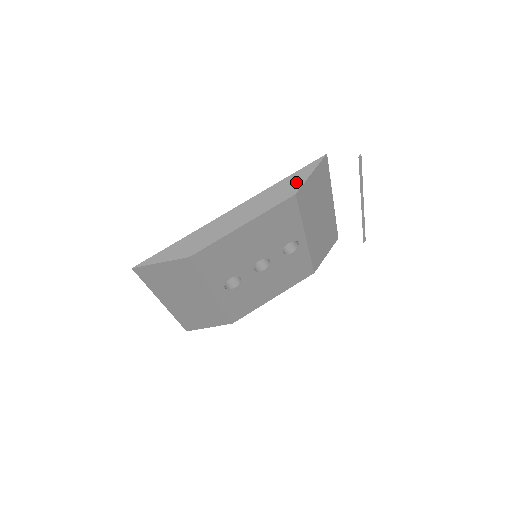
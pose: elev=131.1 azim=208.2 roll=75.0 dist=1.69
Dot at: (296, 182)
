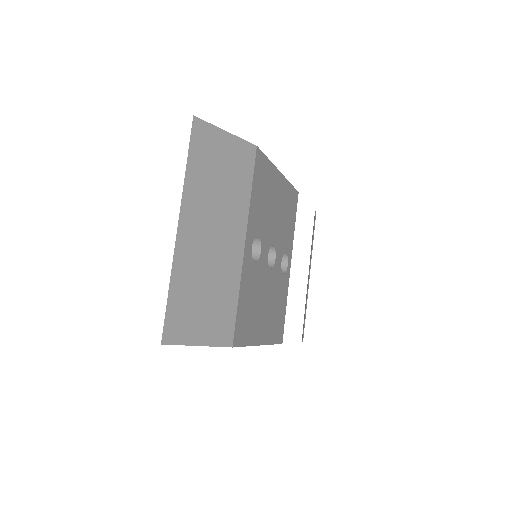
Dot at: occluded
